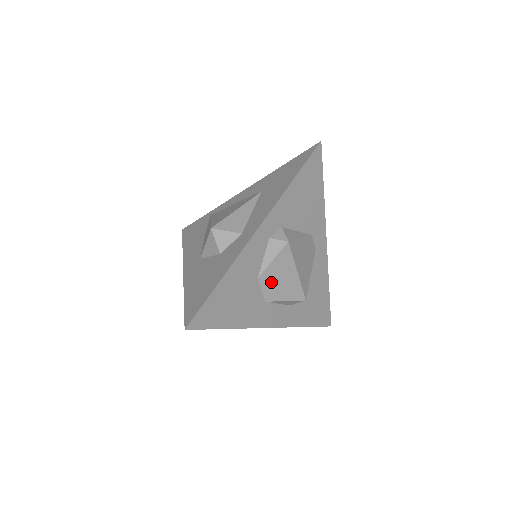
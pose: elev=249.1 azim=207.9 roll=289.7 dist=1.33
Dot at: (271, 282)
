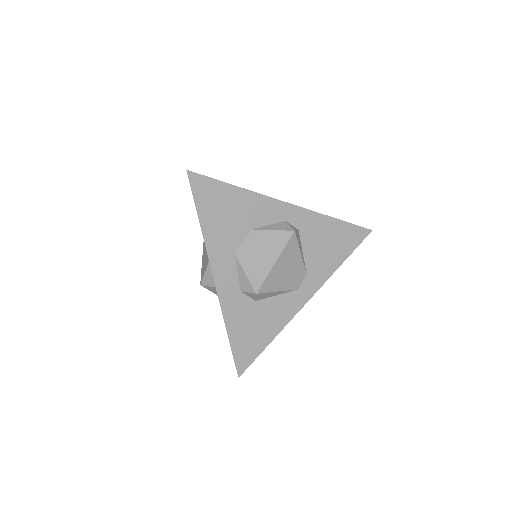
Dot at: (254, 244)
